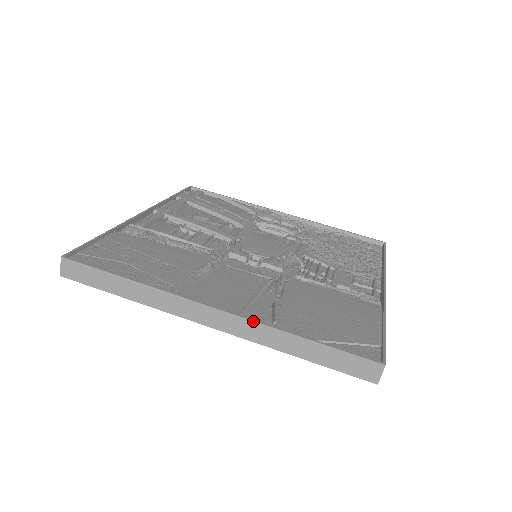
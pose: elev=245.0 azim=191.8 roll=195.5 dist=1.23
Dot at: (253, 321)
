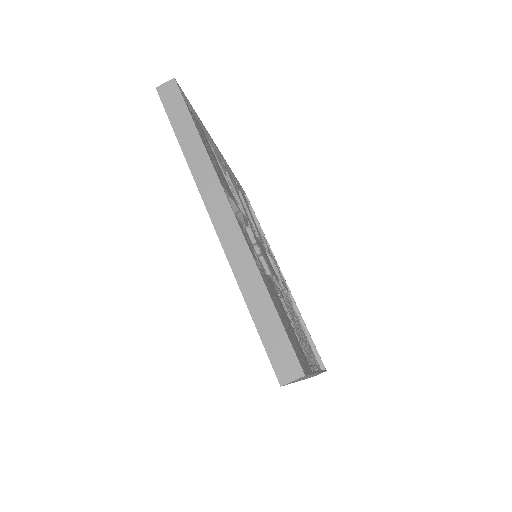
Dot at: (248, 246)
